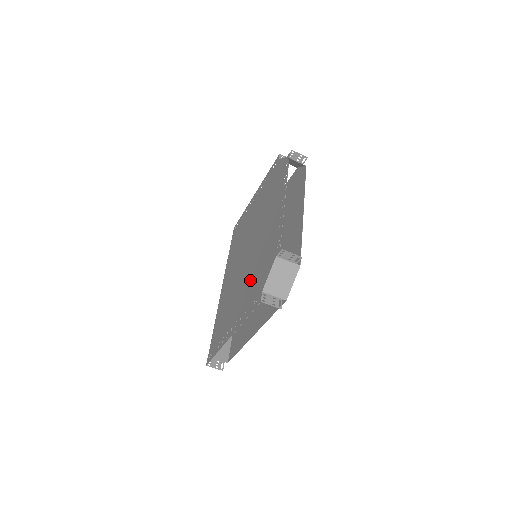
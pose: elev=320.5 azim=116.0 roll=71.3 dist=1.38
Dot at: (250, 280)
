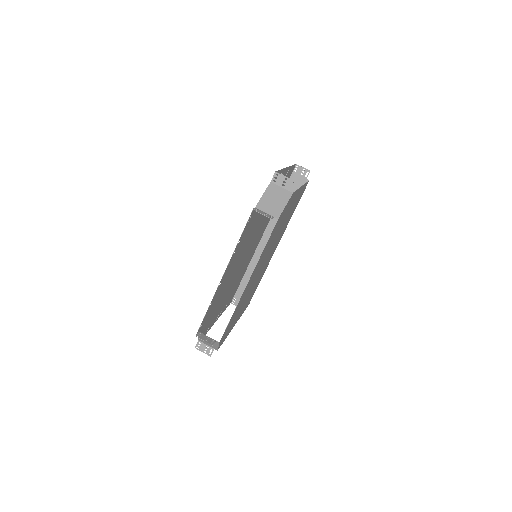
Dot at: (220, 301)
